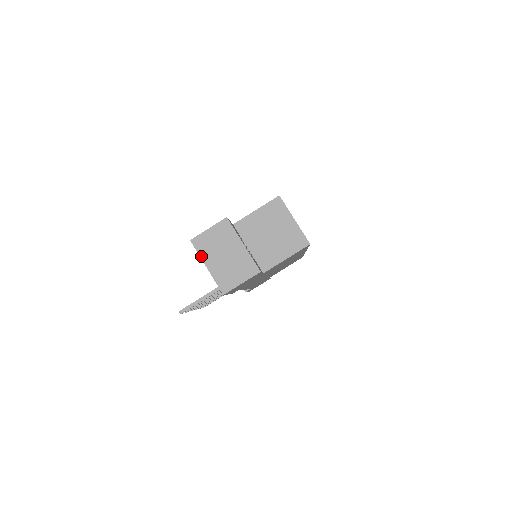
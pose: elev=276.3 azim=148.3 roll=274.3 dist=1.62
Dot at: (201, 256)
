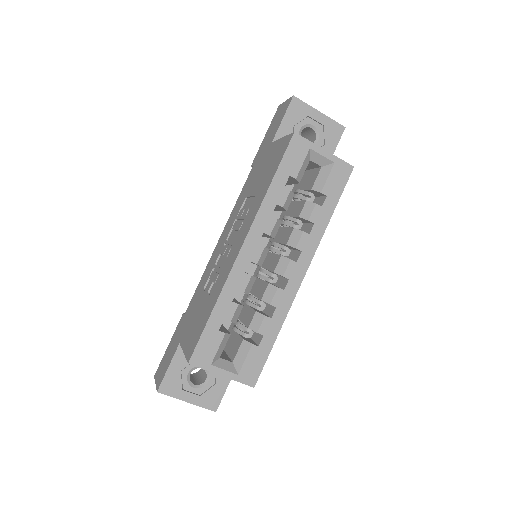
Dot at: occluded
